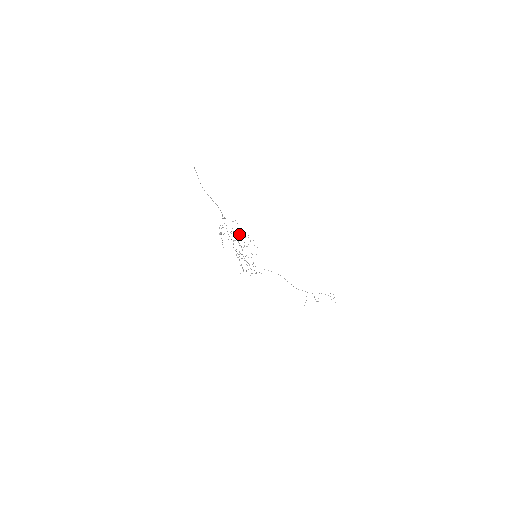
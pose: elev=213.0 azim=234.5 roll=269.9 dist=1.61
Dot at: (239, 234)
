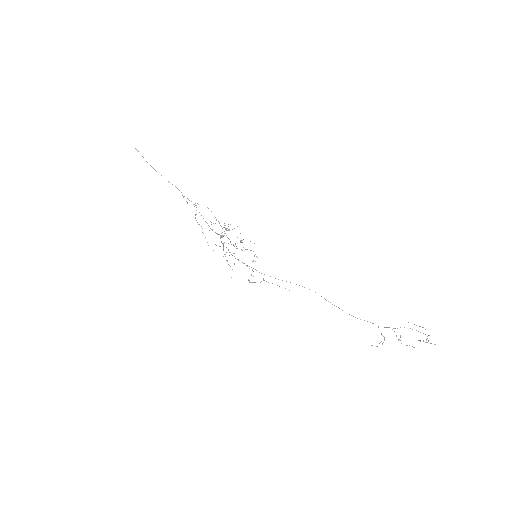
Dot at: occluded
